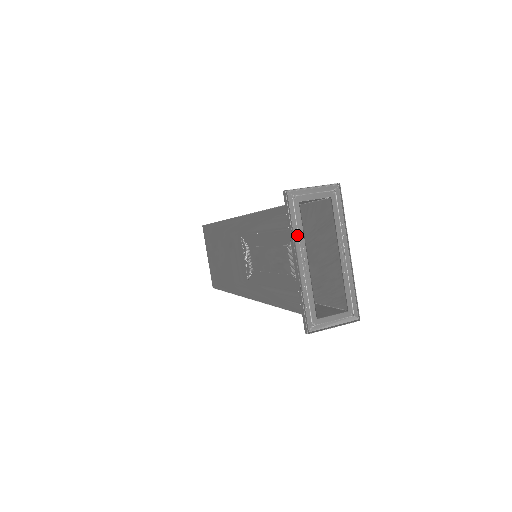
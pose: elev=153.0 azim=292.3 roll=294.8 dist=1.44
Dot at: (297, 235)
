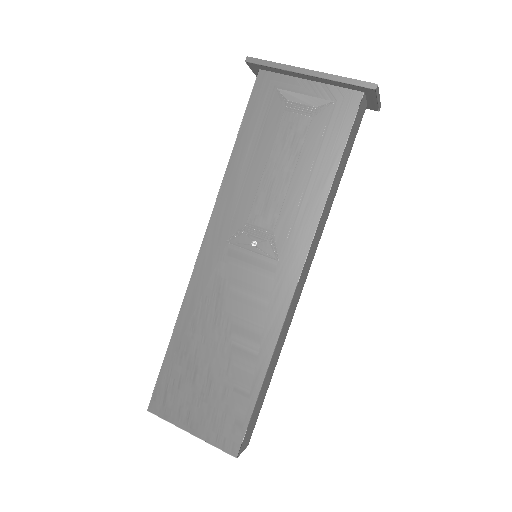
Dot at: (286, 67)
